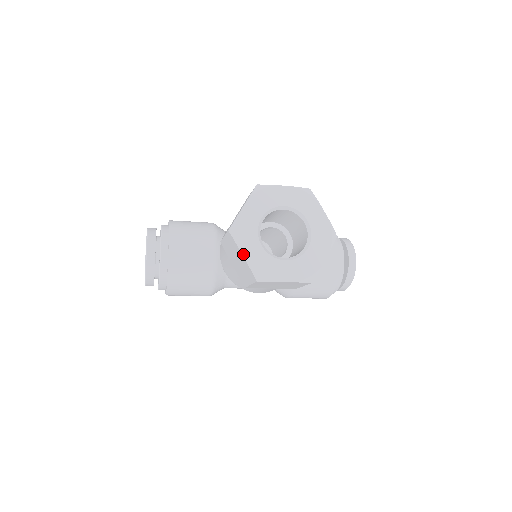
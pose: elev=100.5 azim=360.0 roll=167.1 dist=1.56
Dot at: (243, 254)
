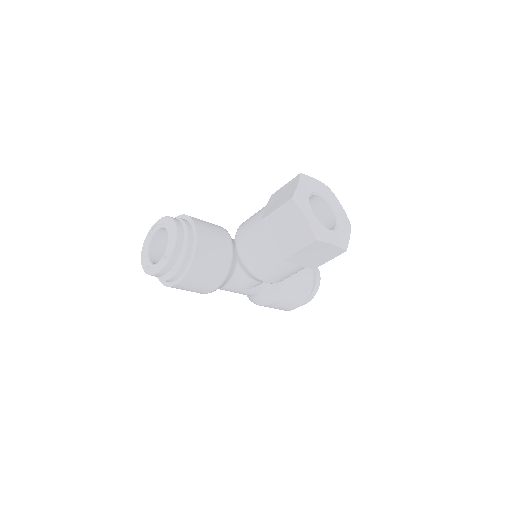
Dot at: (305, 217)
